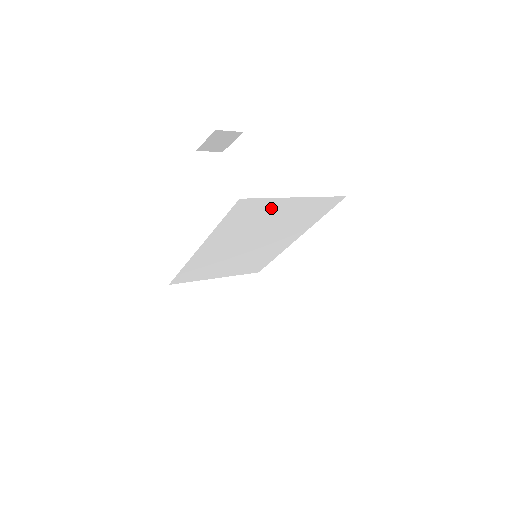
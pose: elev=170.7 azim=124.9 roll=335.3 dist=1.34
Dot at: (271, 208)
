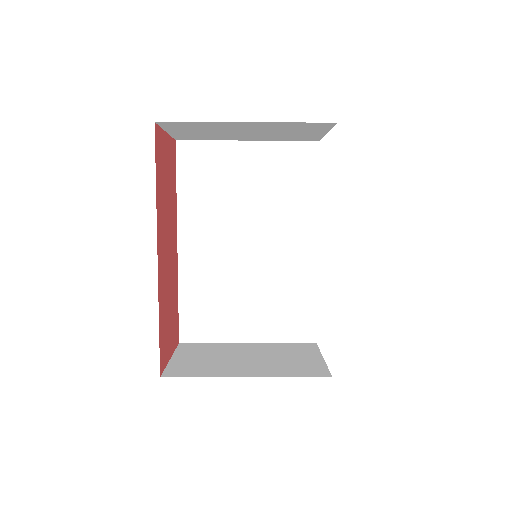
Dot at: (226, 162)
